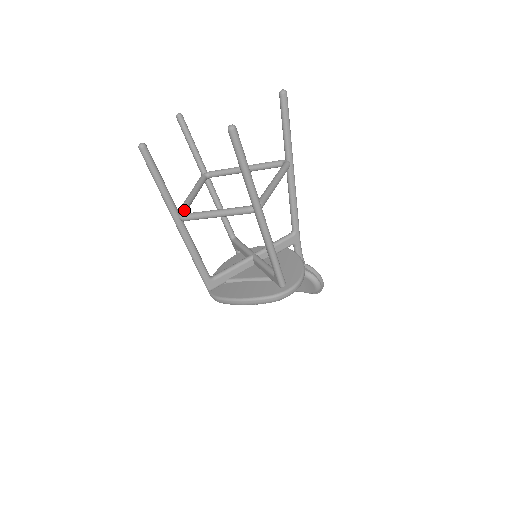
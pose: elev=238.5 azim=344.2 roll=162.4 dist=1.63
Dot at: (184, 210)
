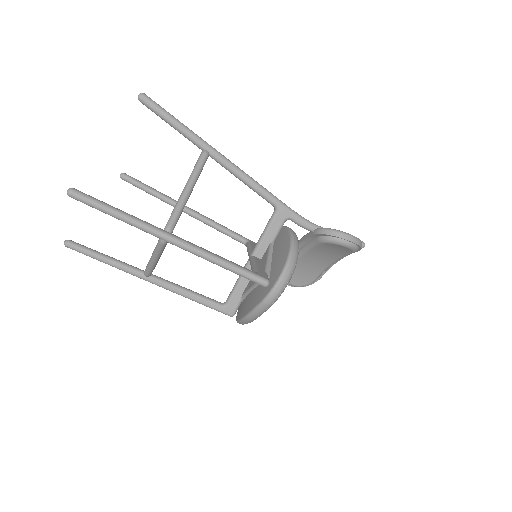
Dot at: occluded
